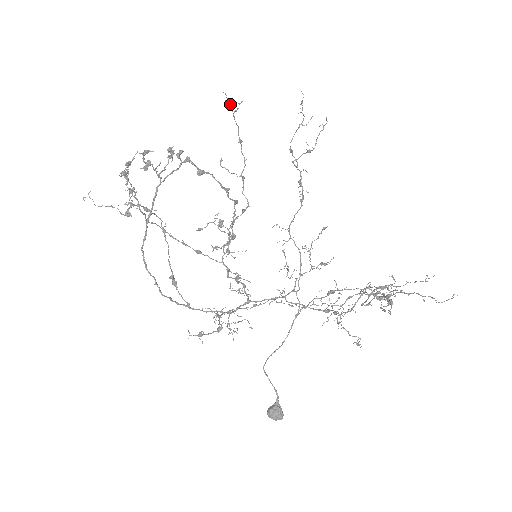
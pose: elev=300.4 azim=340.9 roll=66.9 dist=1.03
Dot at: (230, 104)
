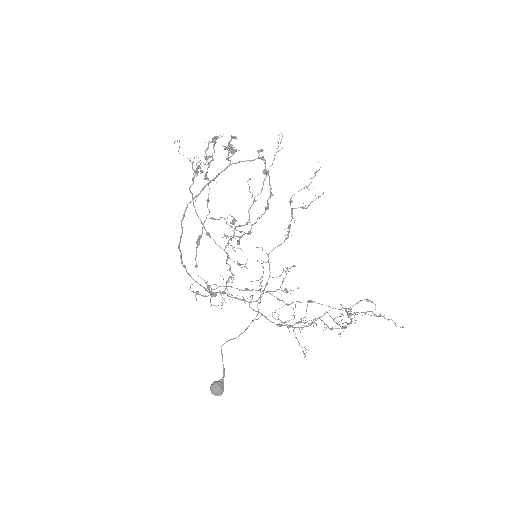
Dot at: occluded
